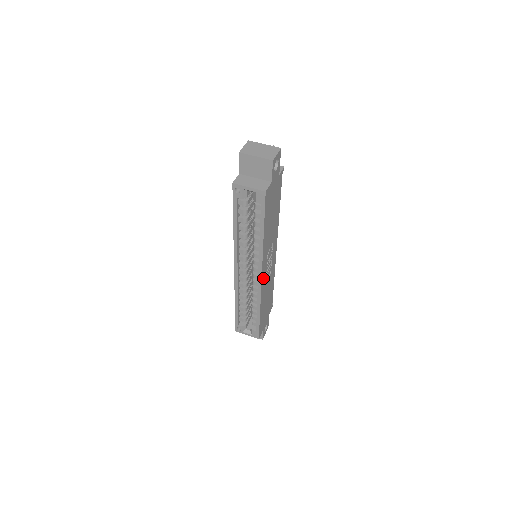
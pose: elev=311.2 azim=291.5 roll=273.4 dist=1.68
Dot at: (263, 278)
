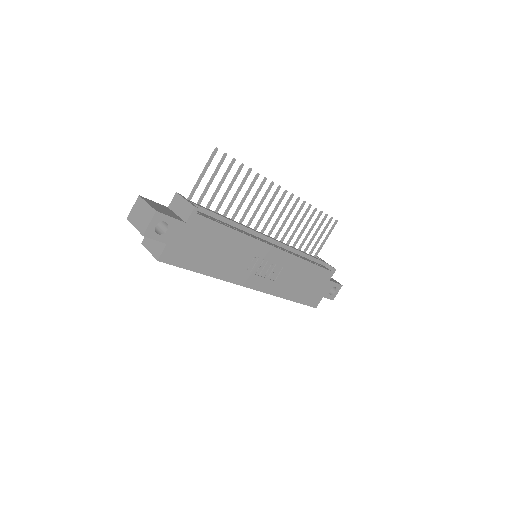
Dot at: (259, 285)
